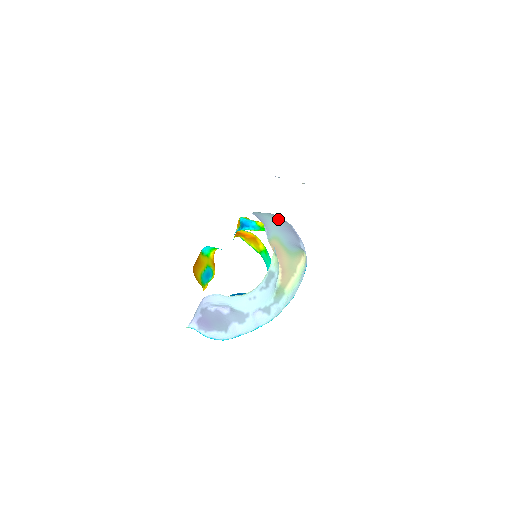
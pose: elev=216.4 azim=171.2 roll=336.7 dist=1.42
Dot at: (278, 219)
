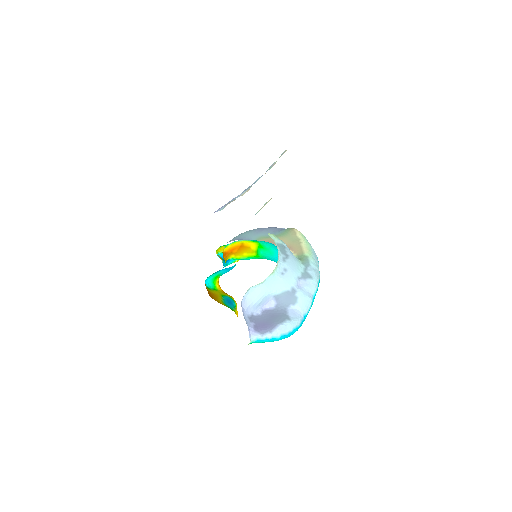
Dot at: (248, 231)
